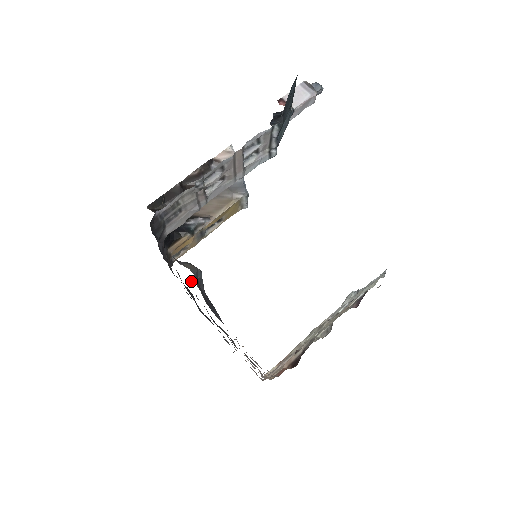
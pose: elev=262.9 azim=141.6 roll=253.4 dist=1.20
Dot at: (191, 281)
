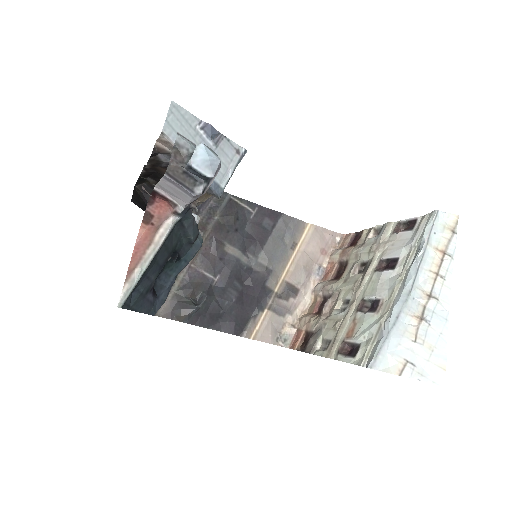
Dot at: (197, 295)
